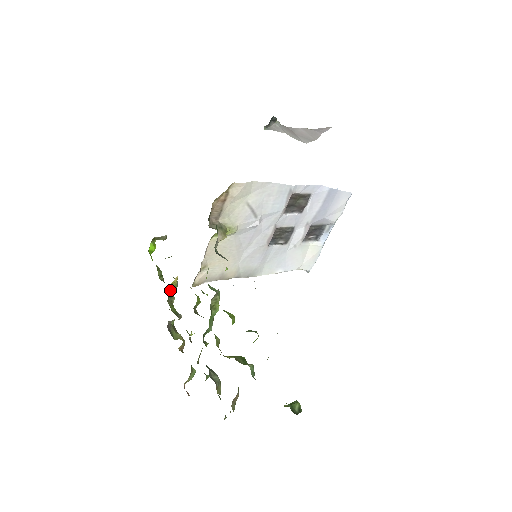
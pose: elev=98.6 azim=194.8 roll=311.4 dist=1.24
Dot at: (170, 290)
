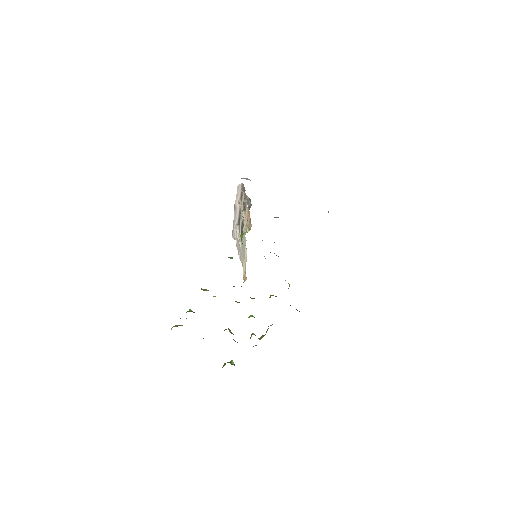
Dot at: occluded
